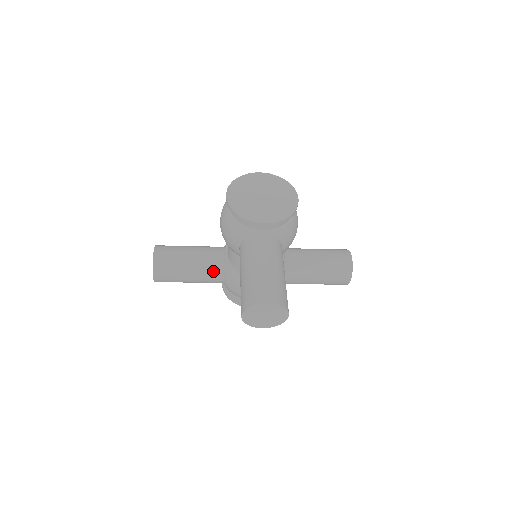
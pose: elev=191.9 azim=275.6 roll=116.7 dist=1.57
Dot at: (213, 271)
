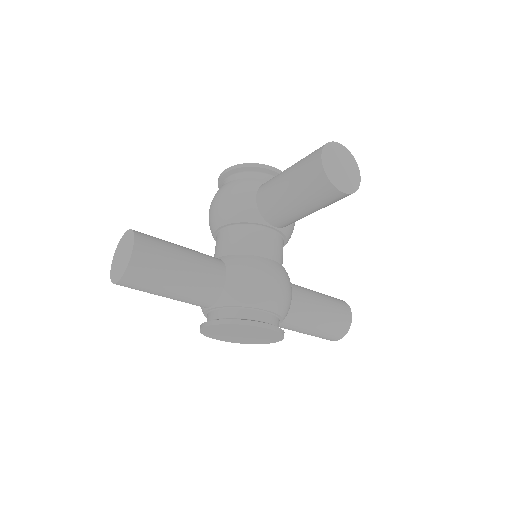
Dot at: (212, 261)
